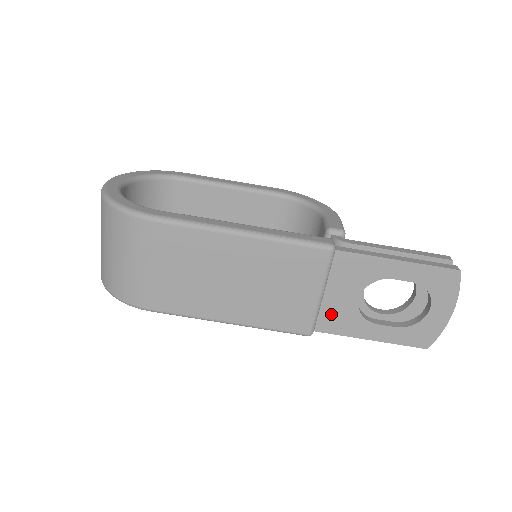
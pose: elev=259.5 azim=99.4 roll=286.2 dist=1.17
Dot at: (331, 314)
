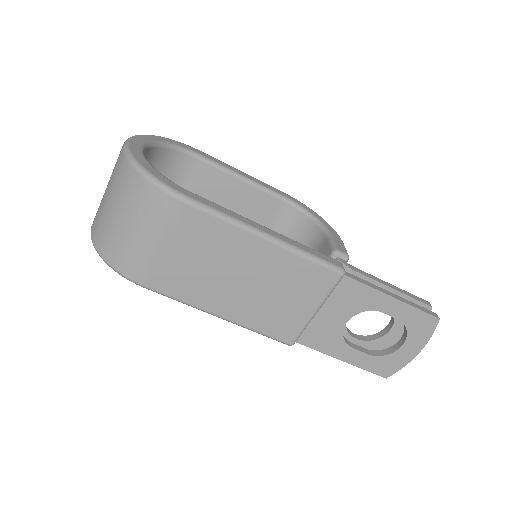
Dot at: (317, 330)
